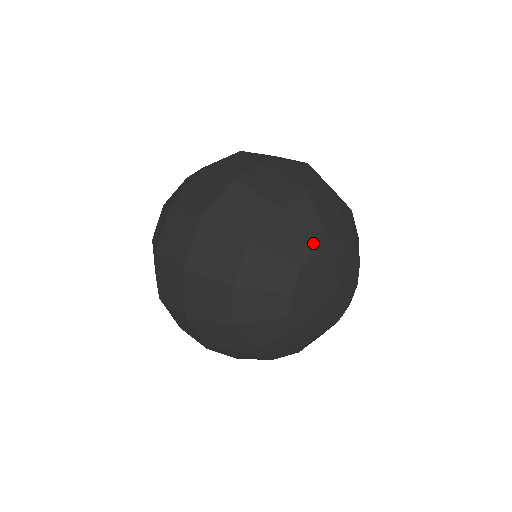
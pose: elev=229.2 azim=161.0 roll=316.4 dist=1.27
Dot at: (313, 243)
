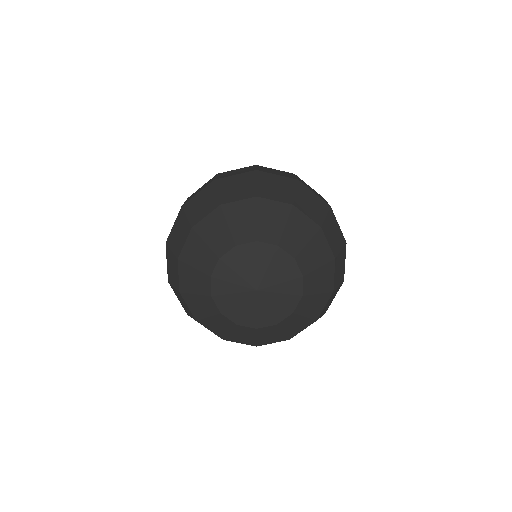
Dot at: (208, 270)
